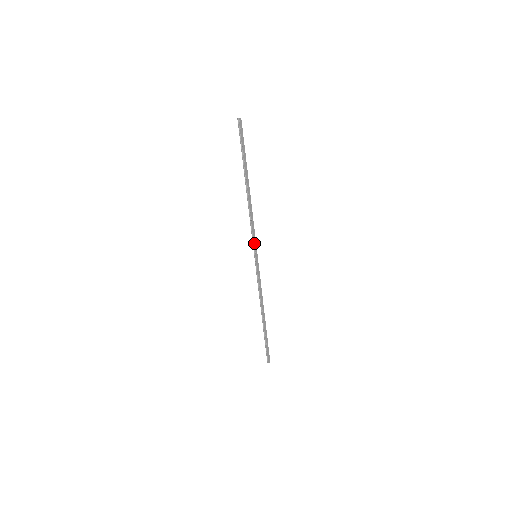
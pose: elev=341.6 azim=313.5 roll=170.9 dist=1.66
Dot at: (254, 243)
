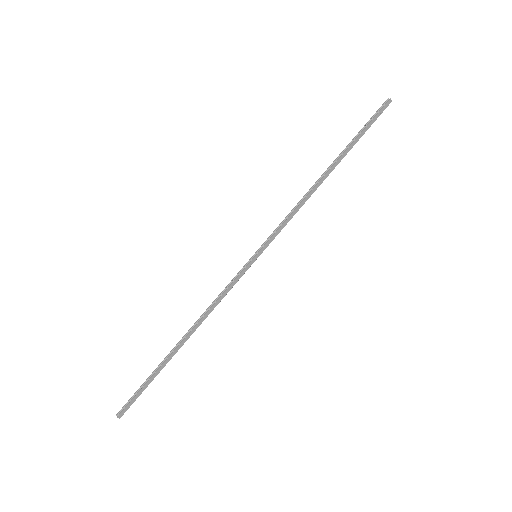
Dot at: (271, 238)
